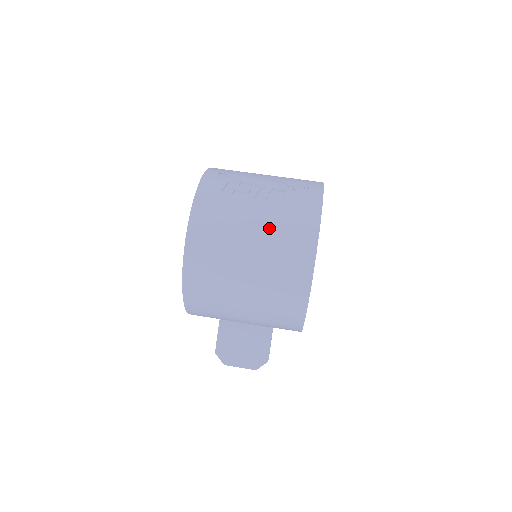
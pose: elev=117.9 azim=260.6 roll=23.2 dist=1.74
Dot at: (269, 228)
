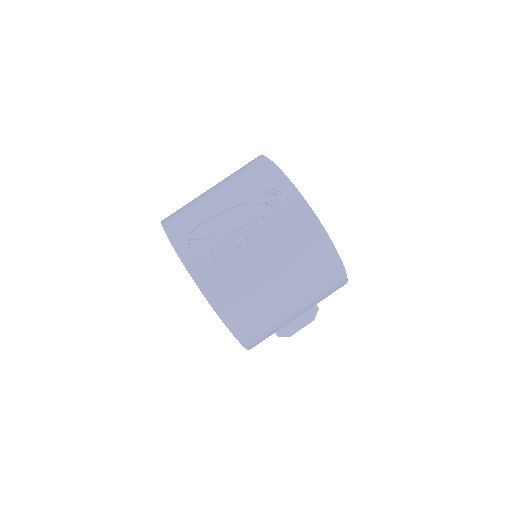
Dot at: (285, 263)
